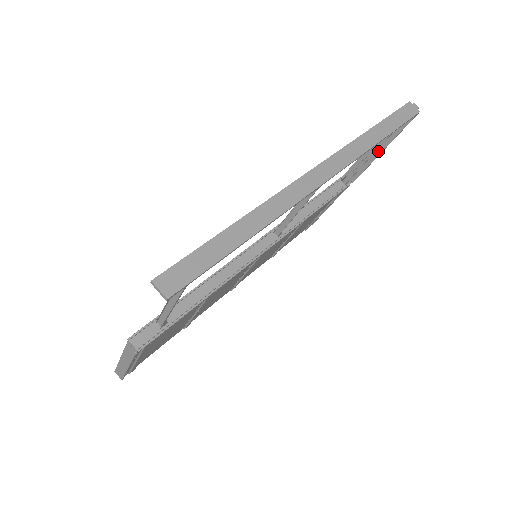
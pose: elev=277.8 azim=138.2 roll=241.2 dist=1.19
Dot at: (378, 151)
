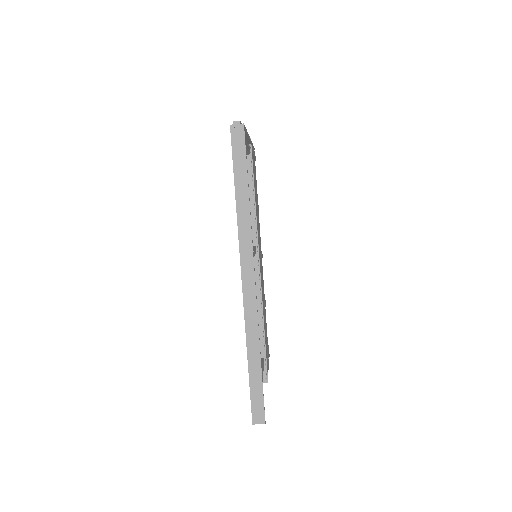
Dot at: (245, 137)
